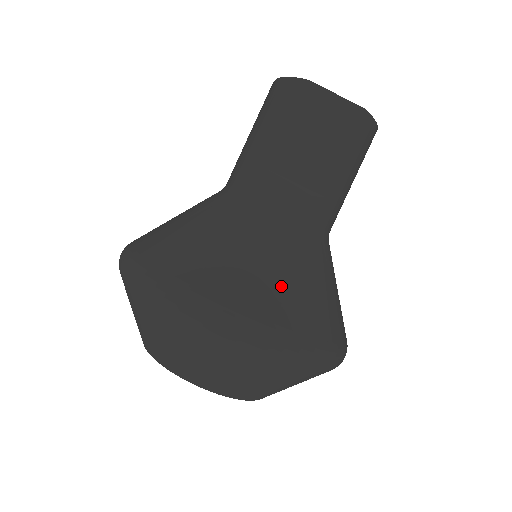
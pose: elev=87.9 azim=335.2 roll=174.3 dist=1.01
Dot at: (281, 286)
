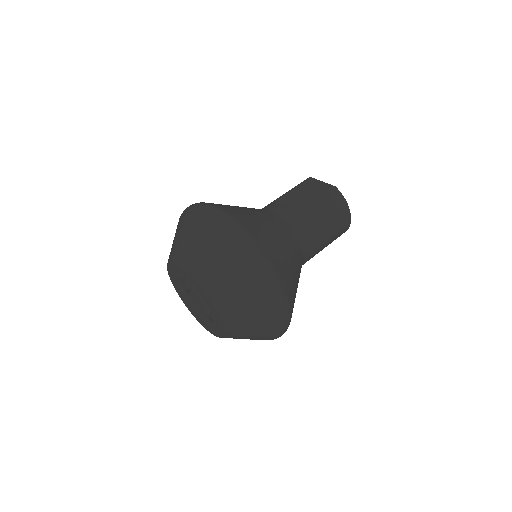
Dot at: (245, 214)
